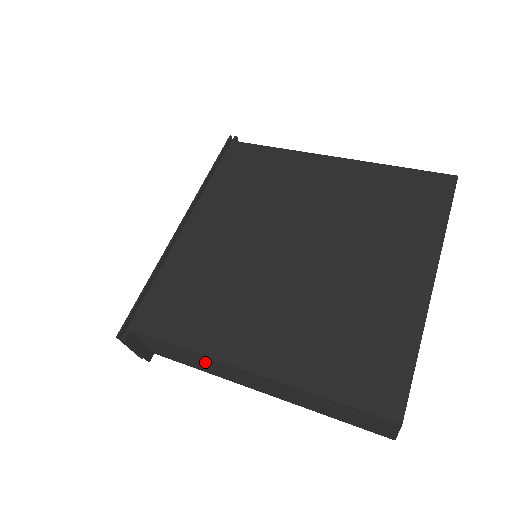
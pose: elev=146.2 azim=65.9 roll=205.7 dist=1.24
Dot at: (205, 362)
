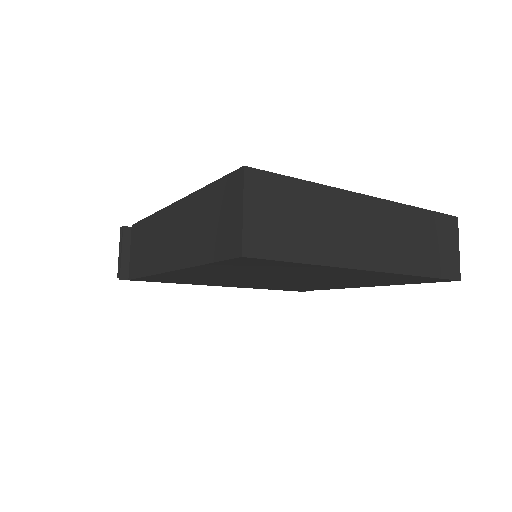
Dot at: (153, 235)
